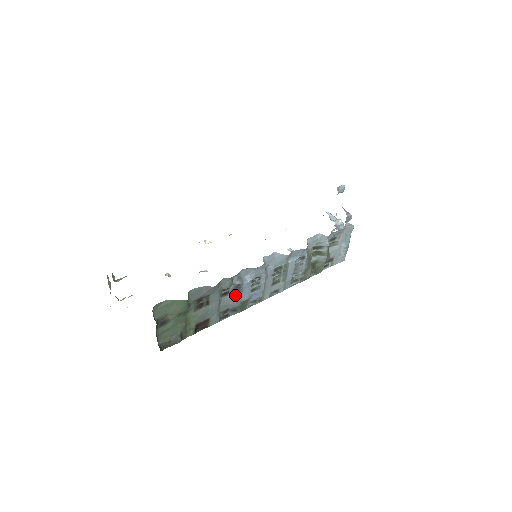
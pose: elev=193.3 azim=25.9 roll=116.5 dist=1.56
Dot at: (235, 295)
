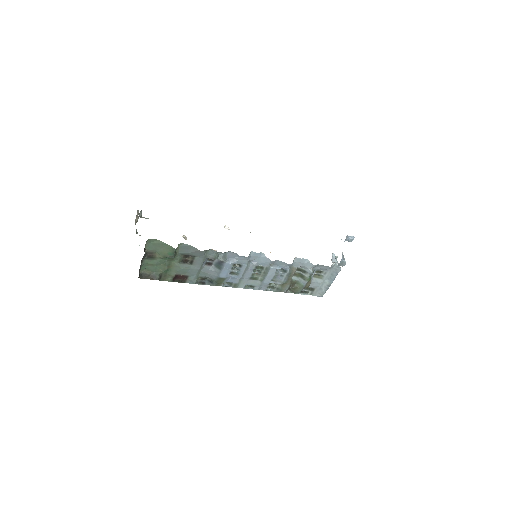
Dot at: (216, 269)
